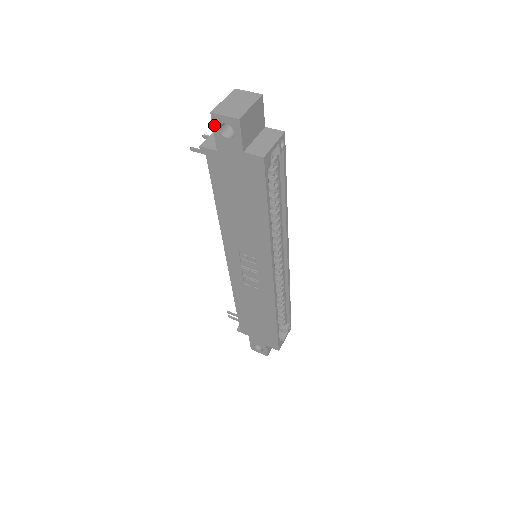
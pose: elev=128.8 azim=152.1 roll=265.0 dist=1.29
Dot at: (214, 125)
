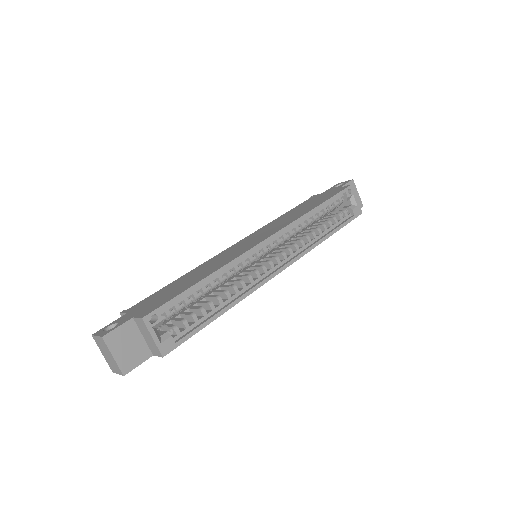
Dot at: occluded
